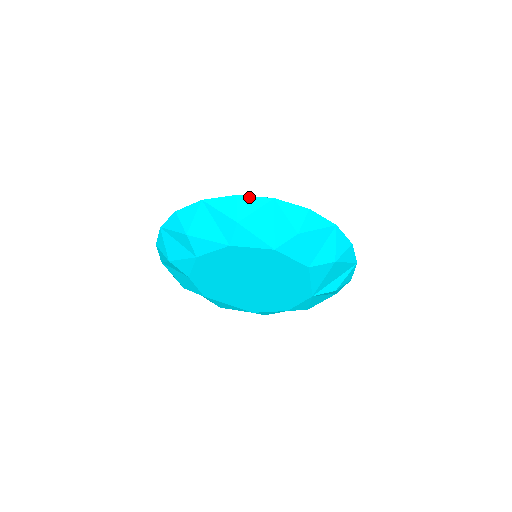
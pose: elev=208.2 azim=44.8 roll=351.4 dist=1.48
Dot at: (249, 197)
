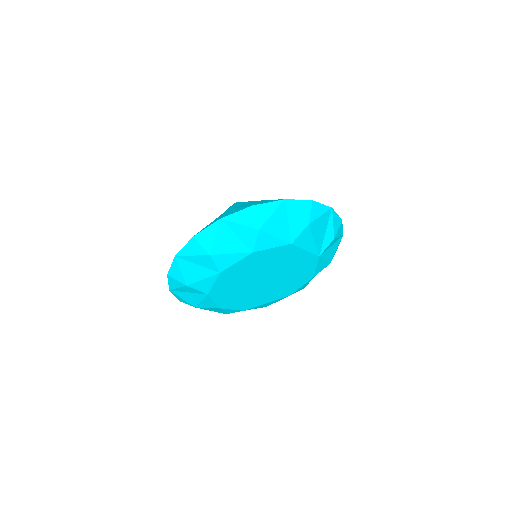
Dot at: (203, 231)
